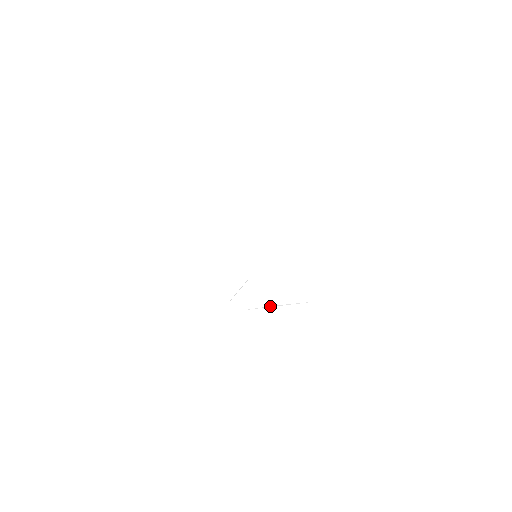
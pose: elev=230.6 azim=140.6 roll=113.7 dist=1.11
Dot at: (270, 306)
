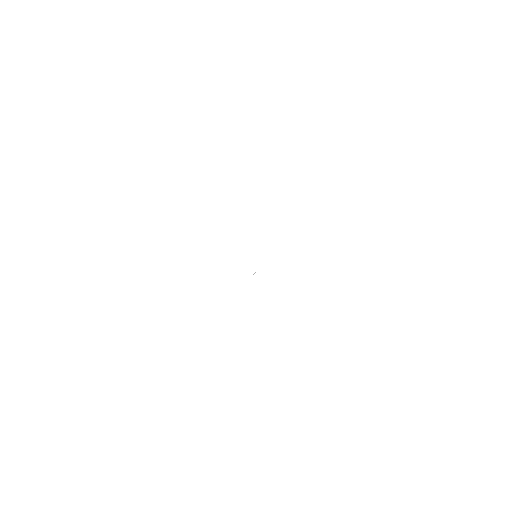
Dot at: occluded
